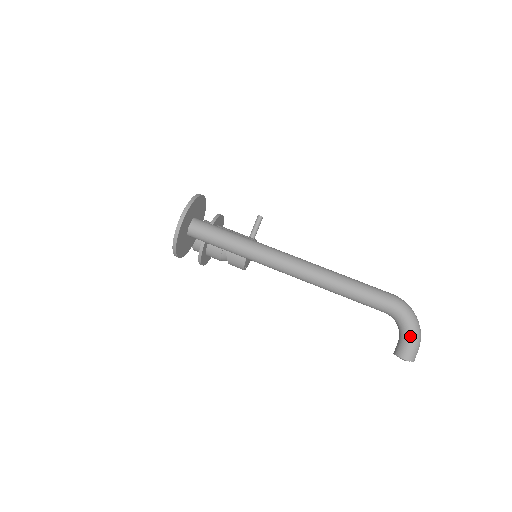
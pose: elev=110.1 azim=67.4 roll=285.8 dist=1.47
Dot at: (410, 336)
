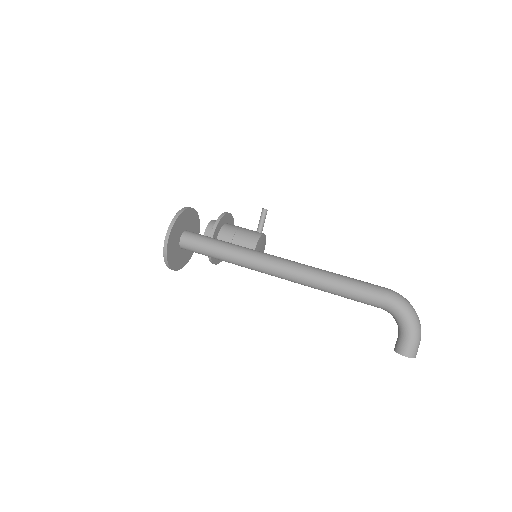
Dot at: (407, 332)
